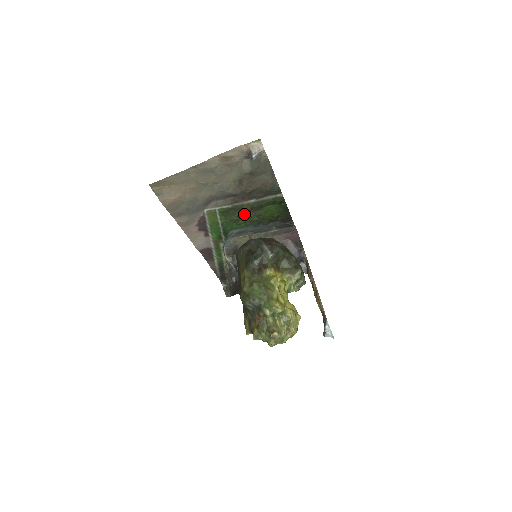
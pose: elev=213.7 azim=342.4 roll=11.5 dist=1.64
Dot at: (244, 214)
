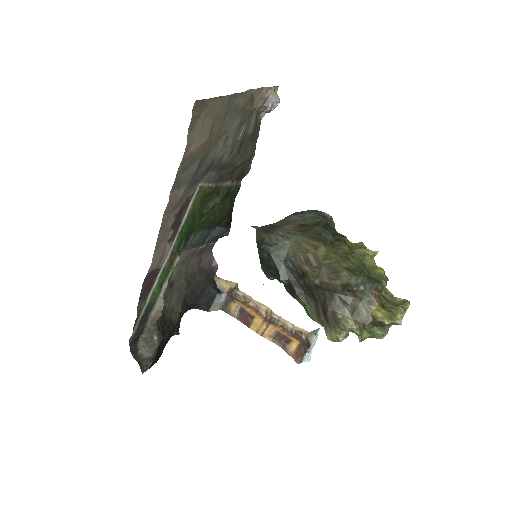
Dot at: (217, 204)
